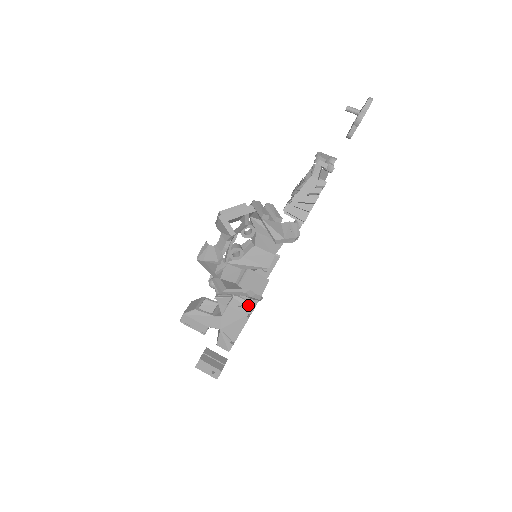
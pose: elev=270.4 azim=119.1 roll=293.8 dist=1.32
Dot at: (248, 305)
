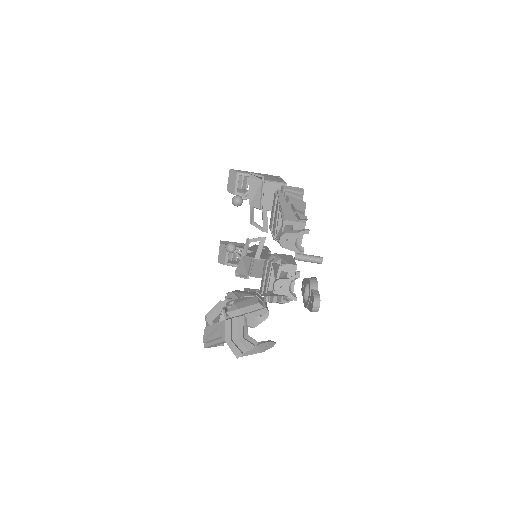
Dot at: occluded
